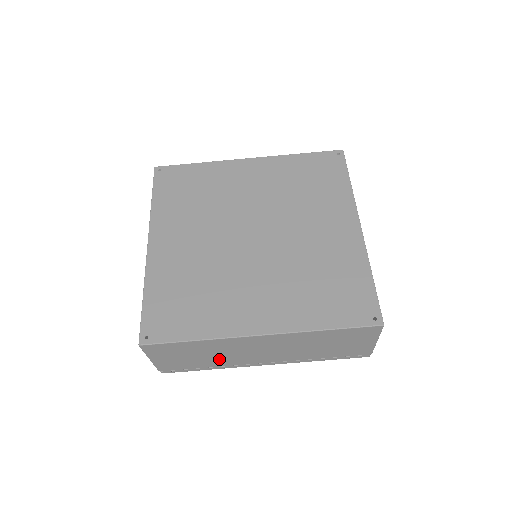
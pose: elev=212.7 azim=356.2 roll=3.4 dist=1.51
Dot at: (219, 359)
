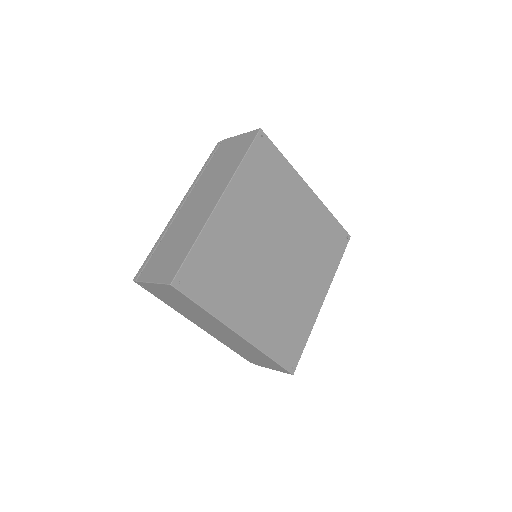
Dot at: (187, 312)
